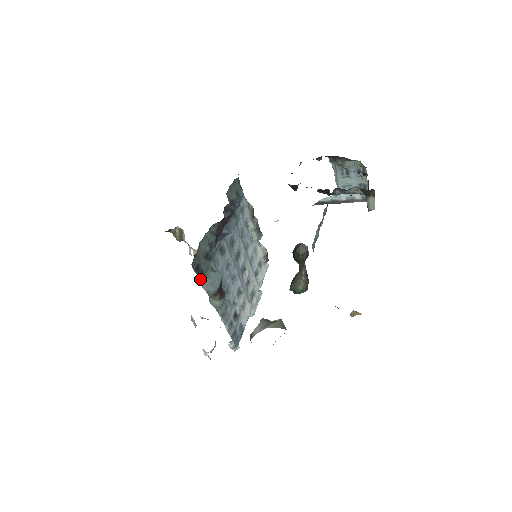
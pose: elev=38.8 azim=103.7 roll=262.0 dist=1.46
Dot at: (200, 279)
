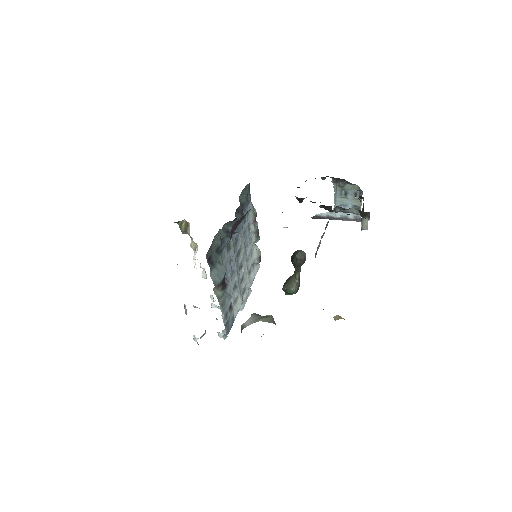
Dot at: (210, 269)
